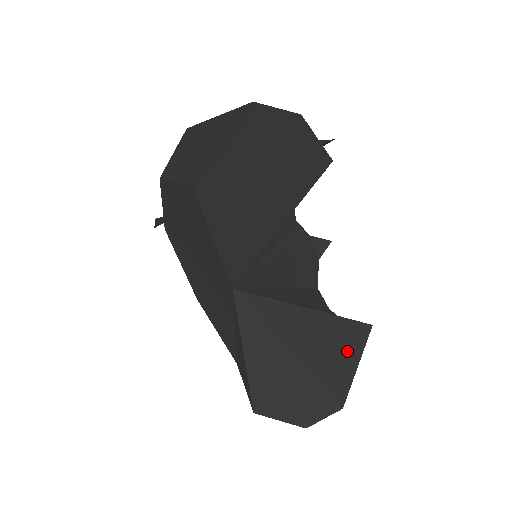
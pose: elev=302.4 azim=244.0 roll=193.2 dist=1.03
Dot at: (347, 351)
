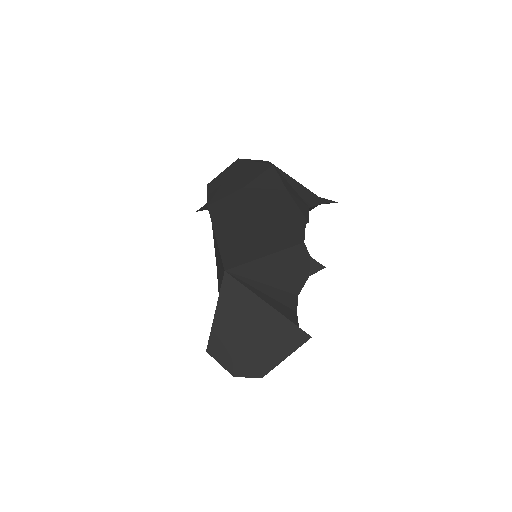
Dot at: (284, 345)
